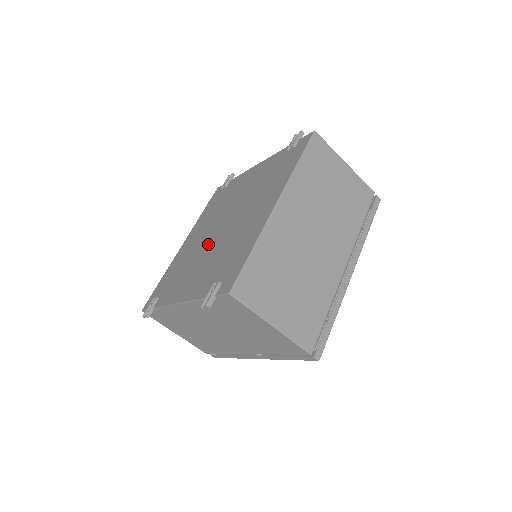
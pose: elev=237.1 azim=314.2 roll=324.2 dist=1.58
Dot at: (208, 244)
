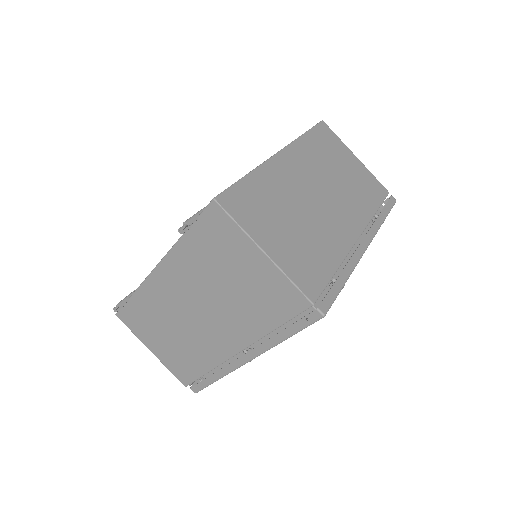
Dot at: occluded
